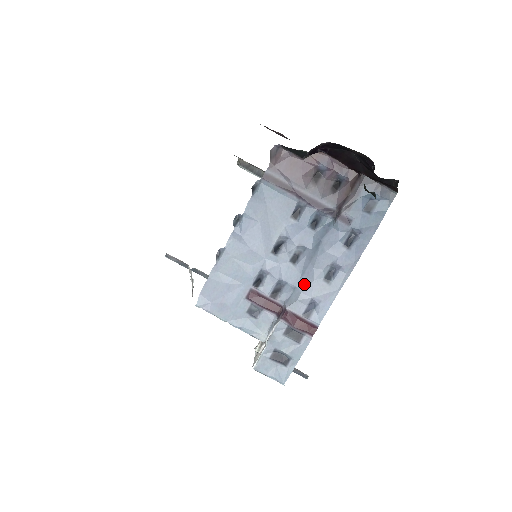
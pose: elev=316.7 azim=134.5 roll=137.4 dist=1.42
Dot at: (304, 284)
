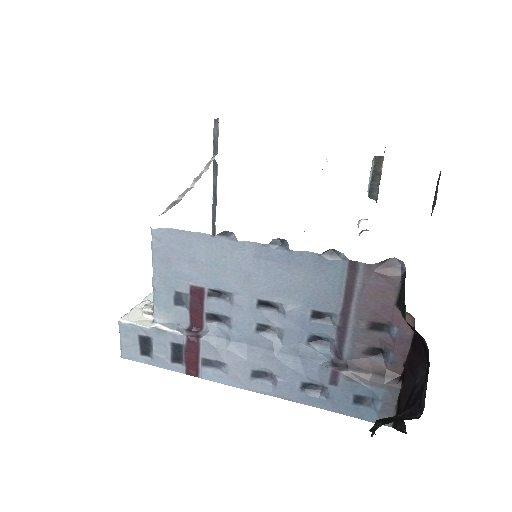
Dot at: (238, 349)
